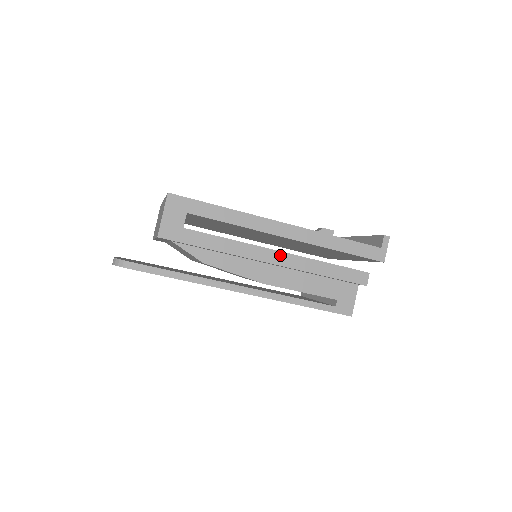
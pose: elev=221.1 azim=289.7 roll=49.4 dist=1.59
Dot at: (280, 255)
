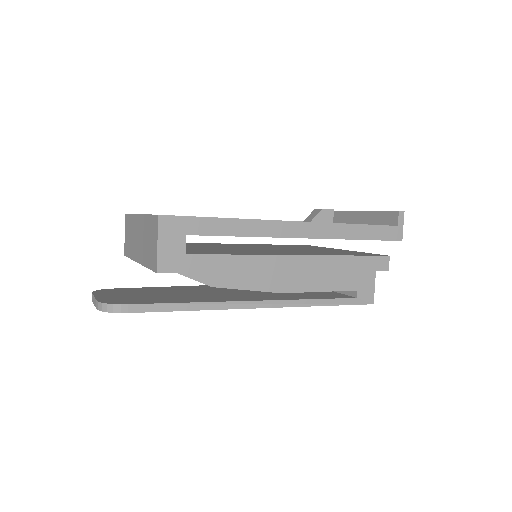
Dot at: (298, 259)
